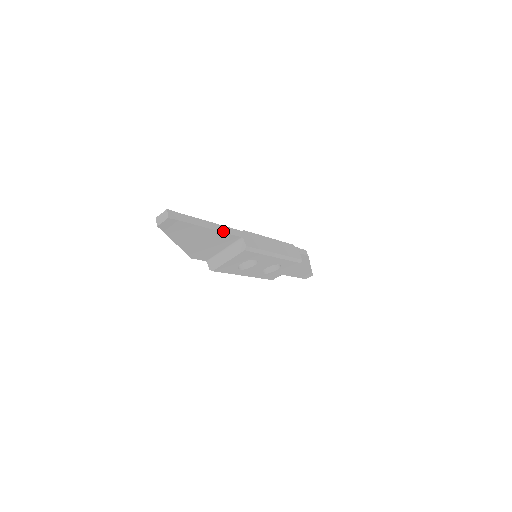
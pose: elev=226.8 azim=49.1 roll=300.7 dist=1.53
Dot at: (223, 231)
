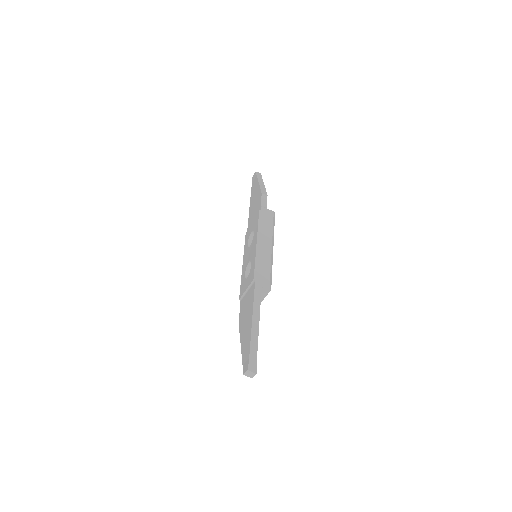
Dot at: (259, 310)
